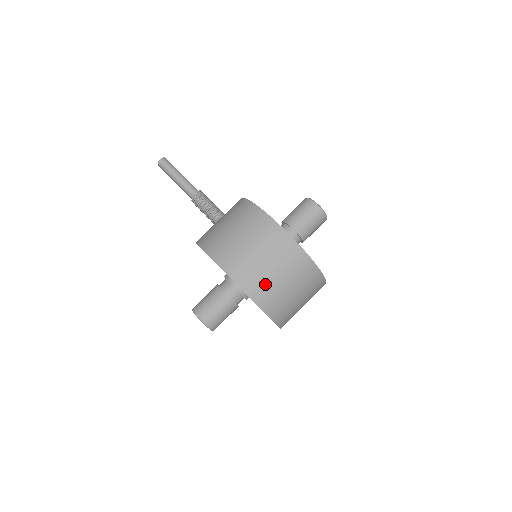
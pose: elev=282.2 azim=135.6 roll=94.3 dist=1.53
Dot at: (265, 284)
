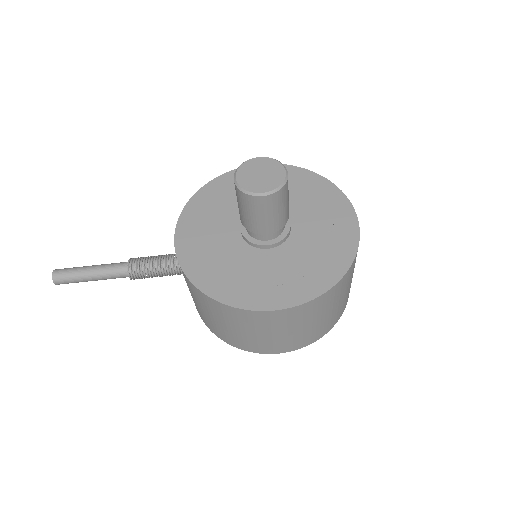
Dot at: (312, 333)
